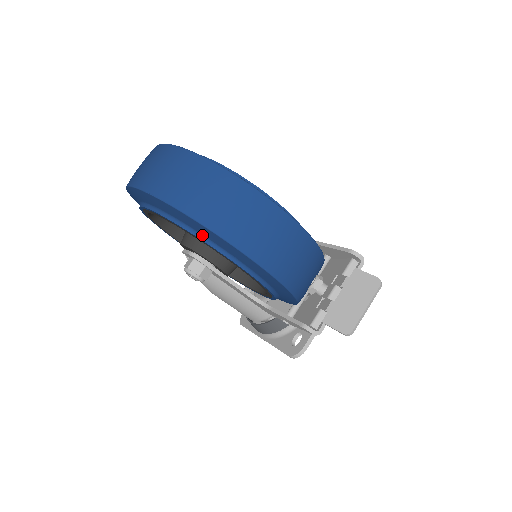
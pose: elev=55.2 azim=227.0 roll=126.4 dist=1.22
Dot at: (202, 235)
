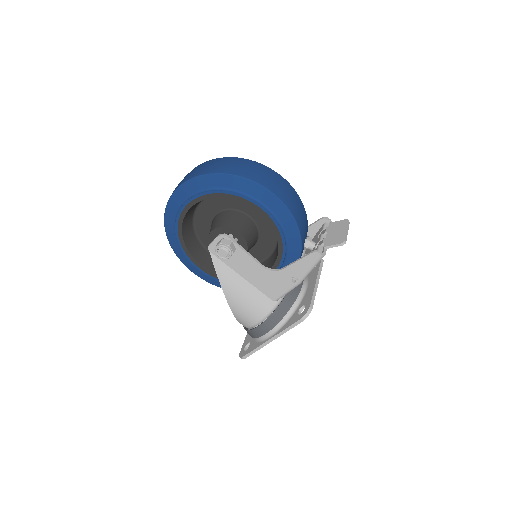
Dot at: (239, 191)
